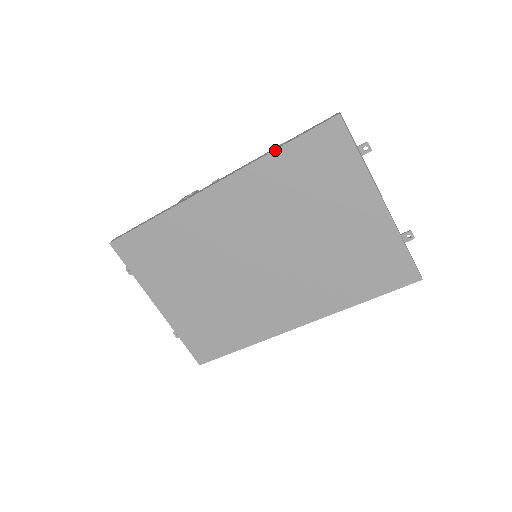
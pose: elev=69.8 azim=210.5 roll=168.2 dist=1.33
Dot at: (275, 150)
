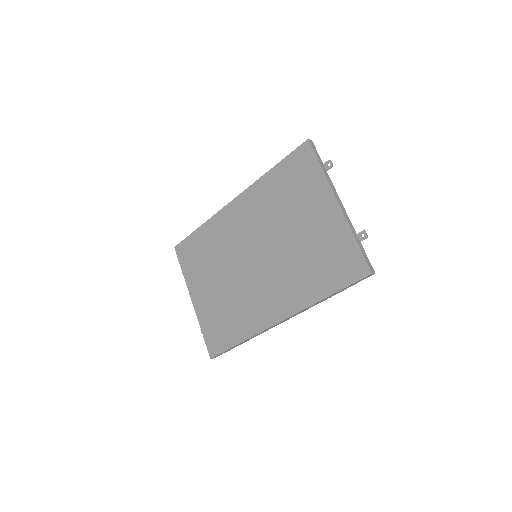
Dot at: (270, 170)
